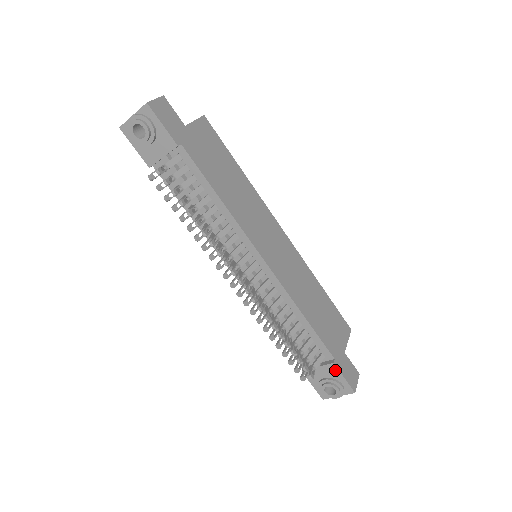
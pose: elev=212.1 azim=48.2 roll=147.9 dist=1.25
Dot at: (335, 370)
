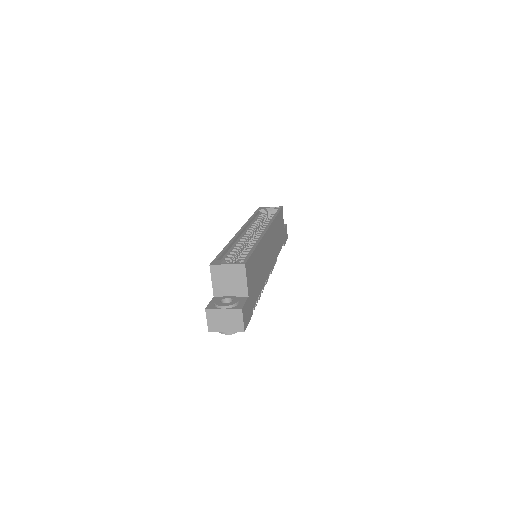
Dot at: occluded
